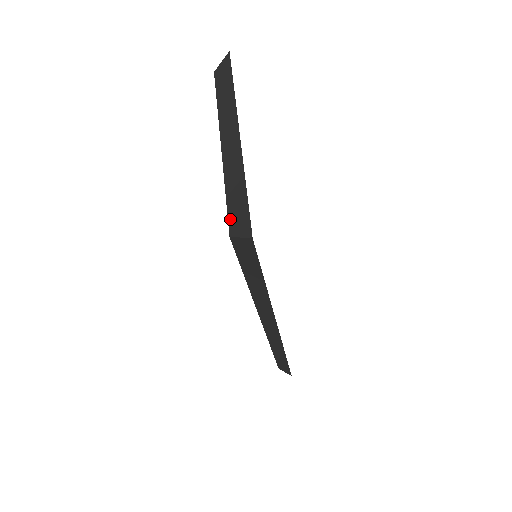
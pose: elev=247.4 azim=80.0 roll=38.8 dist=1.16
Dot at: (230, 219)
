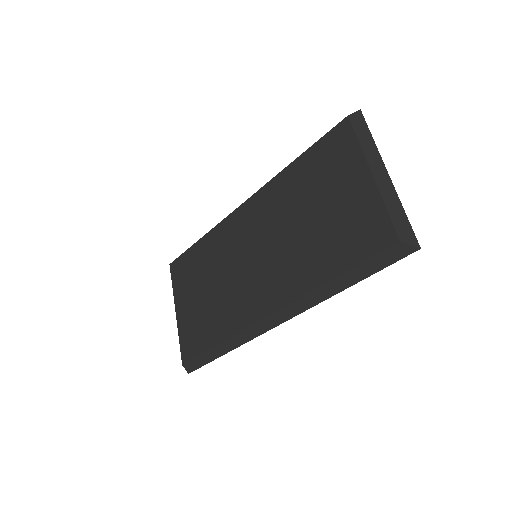
Dot at: (397, 229)
